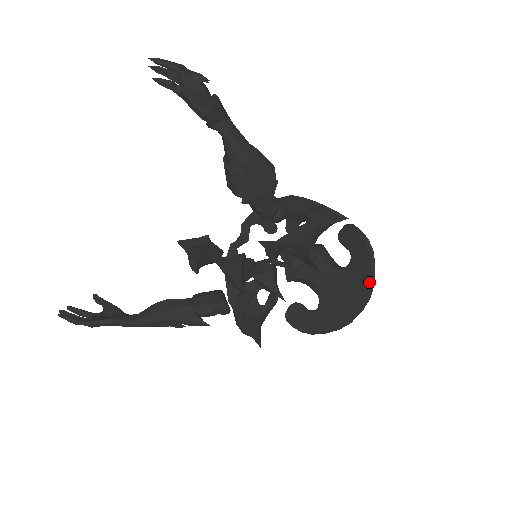
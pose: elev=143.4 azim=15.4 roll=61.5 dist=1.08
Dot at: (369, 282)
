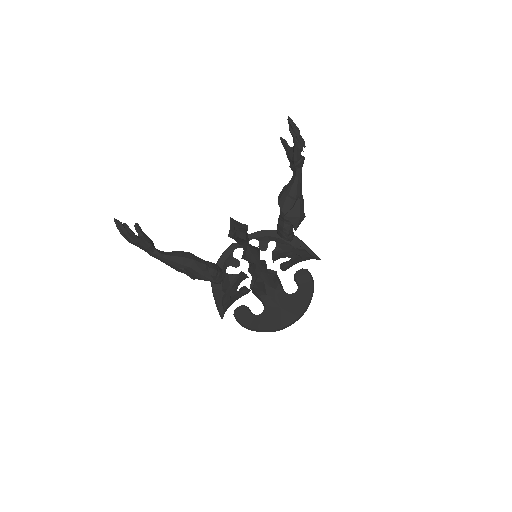
Dot at: (305, 307)
